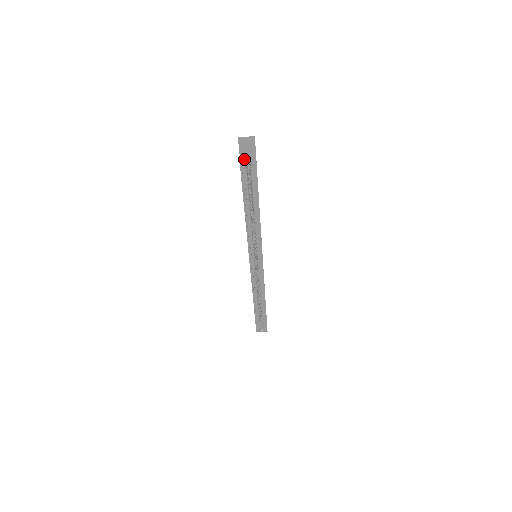
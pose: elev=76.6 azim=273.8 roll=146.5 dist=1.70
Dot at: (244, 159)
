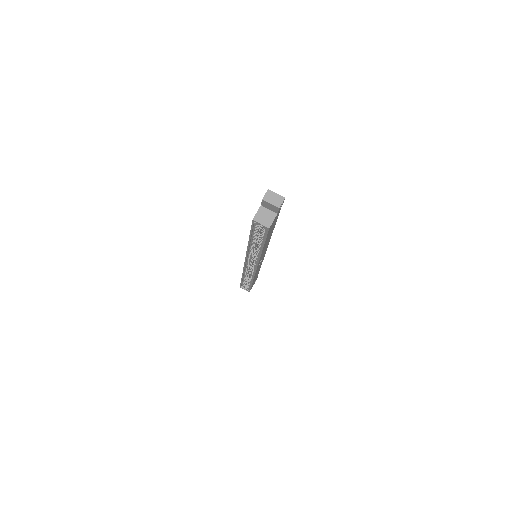
Dot at: (261, 216)
